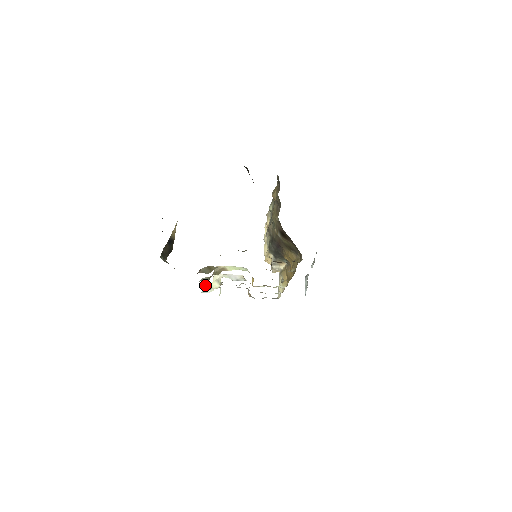
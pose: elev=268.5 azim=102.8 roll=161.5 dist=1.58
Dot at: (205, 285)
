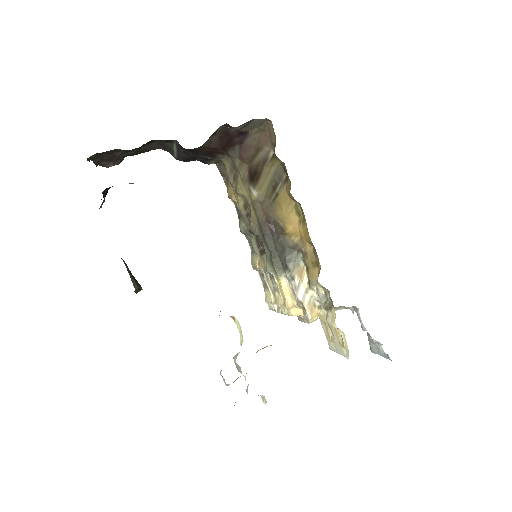
Dot at: occluded
